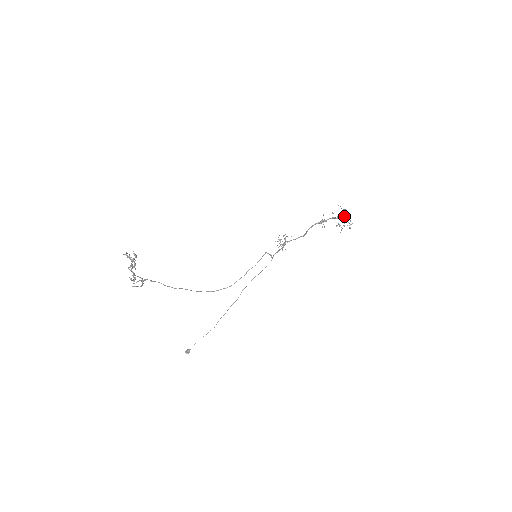
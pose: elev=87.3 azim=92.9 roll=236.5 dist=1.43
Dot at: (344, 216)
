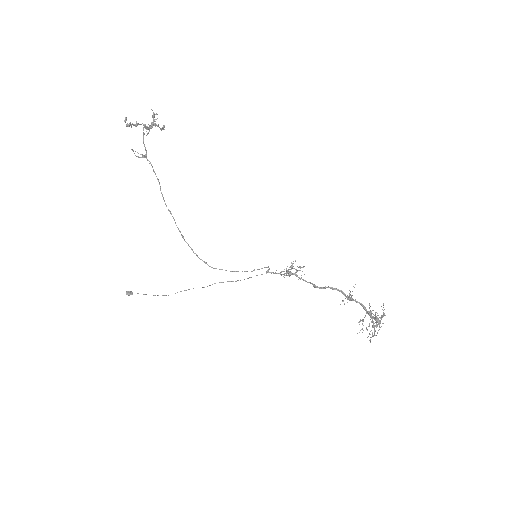
Dot at: (376, 317)
